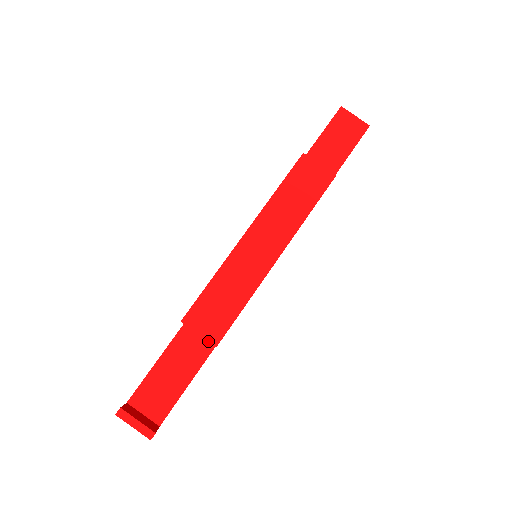
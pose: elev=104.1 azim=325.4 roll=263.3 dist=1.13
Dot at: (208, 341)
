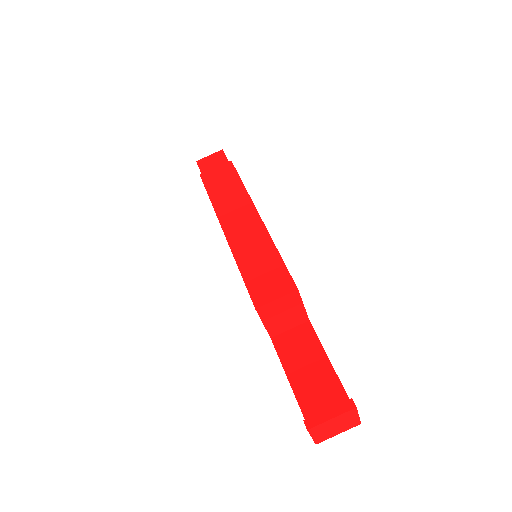
Dot at: (288, 294)
